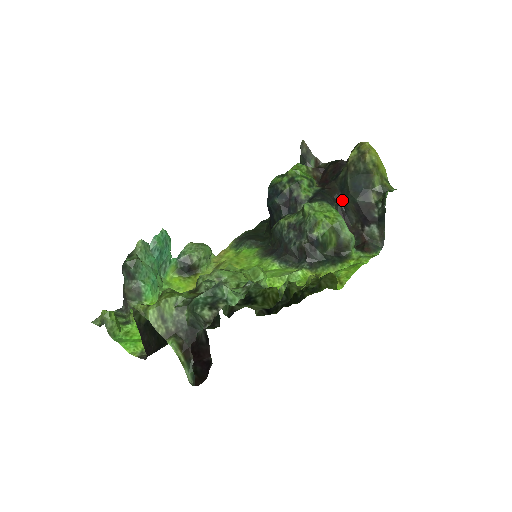
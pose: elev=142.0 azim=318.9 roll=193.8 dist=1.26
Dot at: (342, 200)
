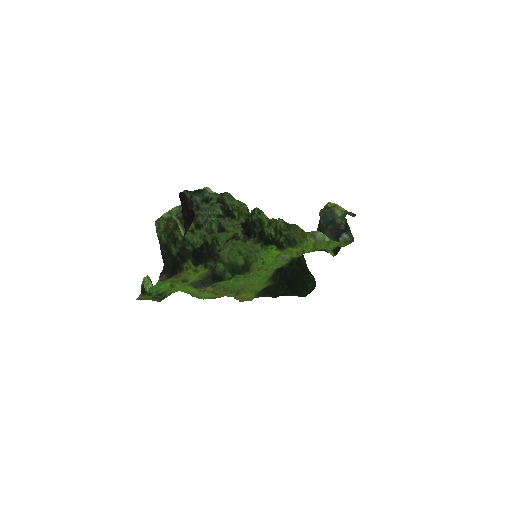
Dot at: occluded
